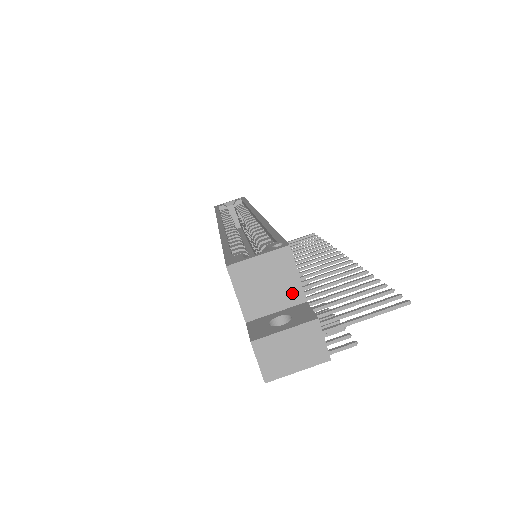
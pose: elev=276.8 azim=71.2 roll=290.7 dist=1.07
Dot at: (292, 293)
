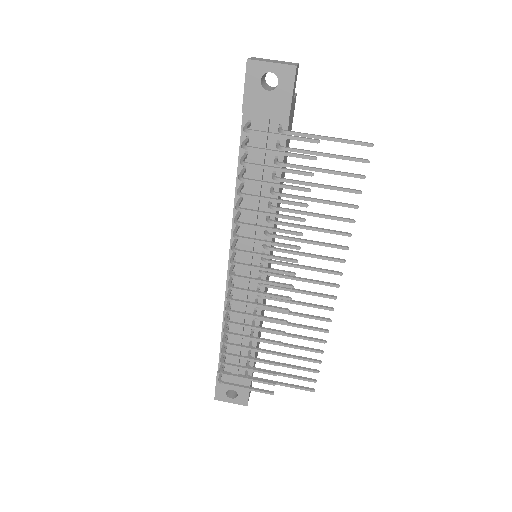
Dot at: occluded
